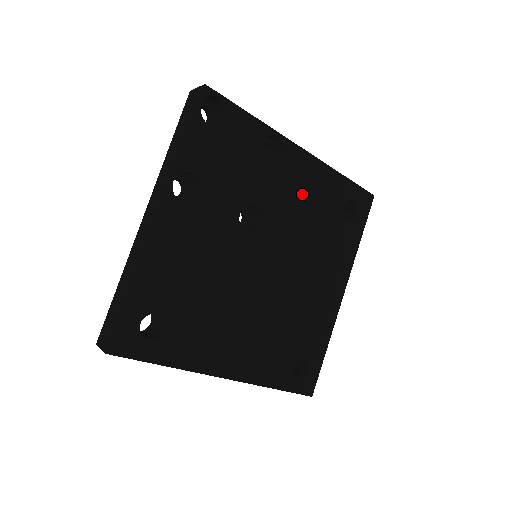
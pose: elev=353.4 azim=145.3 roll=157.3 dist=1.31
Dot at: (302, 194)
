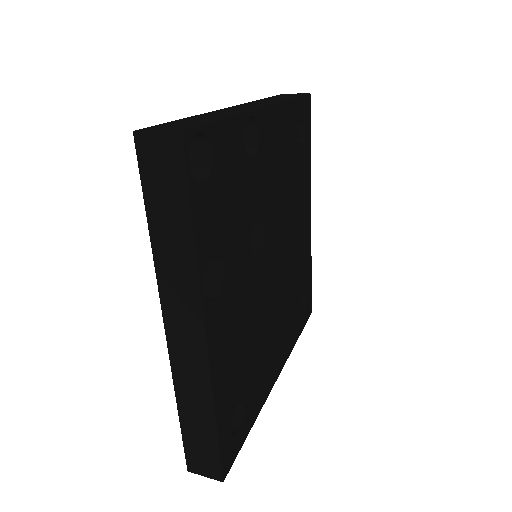
Dot at: (277, 160)
